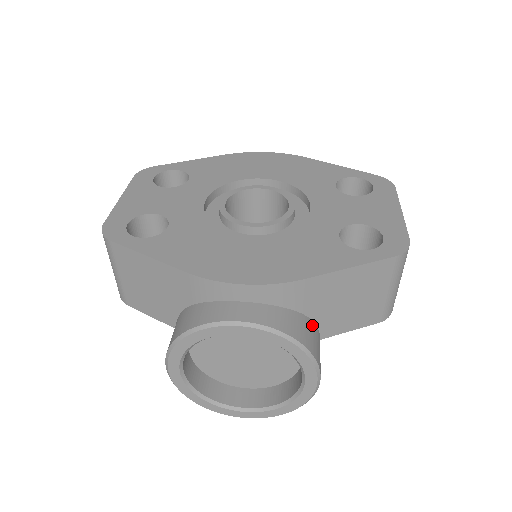
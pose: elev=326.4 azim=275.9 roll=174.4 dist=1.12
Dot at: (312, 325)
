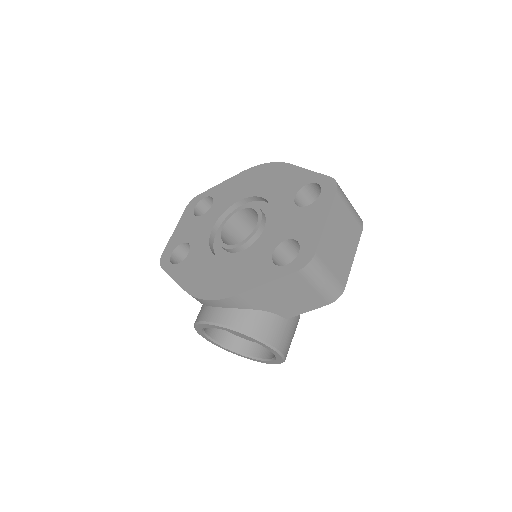
Dot at: (266, 315)
